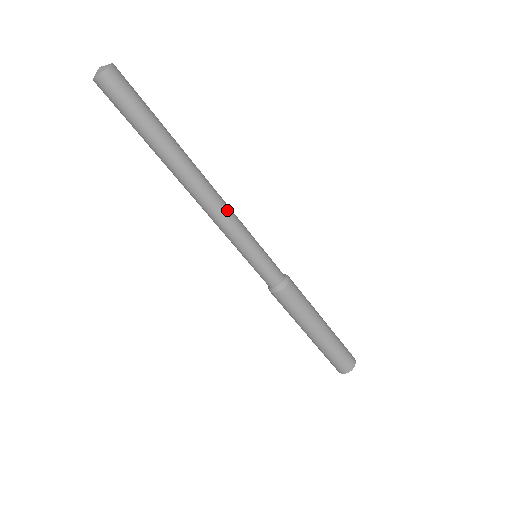
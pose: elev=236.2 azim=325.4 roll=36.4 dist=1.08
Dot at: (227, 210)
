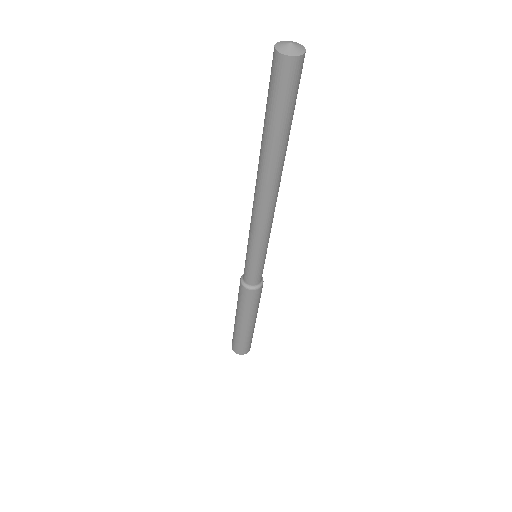
Dot at: (273, 217)
